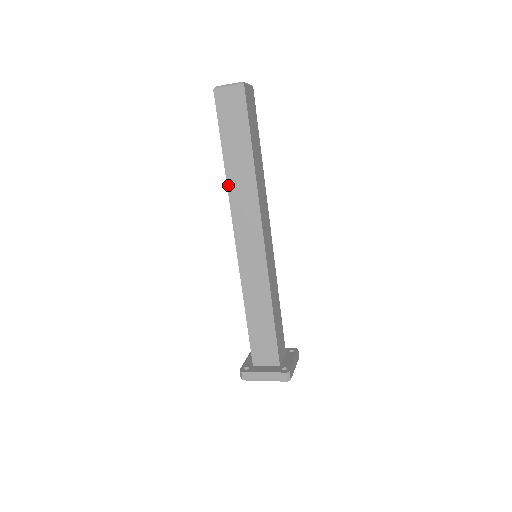
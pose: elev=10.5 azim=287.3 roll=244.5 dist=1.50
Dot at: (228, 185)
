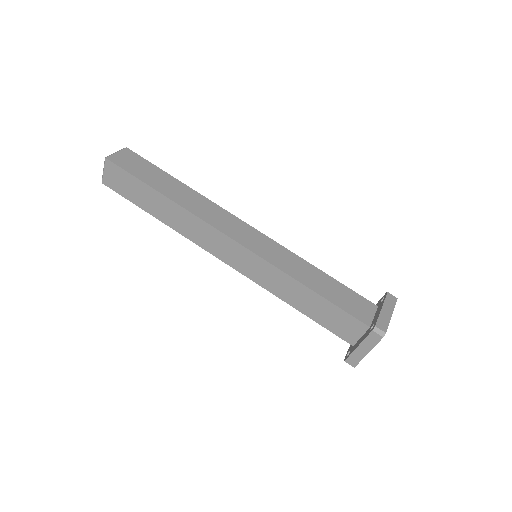
Dot at: (177, 231)
